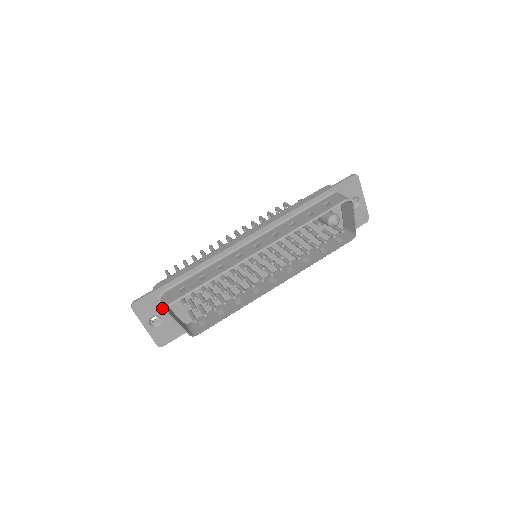
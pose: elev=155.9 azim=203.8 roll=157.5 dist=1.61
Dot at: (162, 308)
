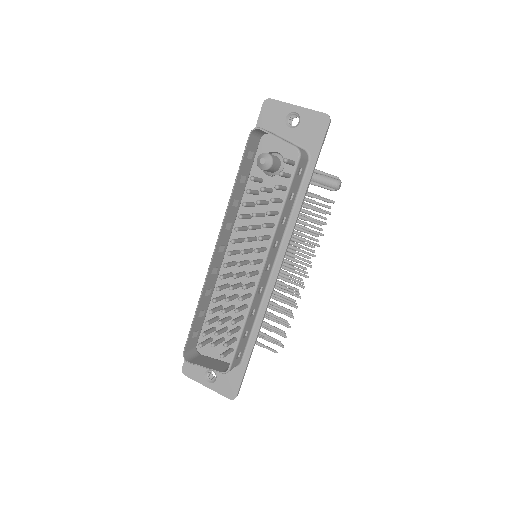
Dot at: occluded
